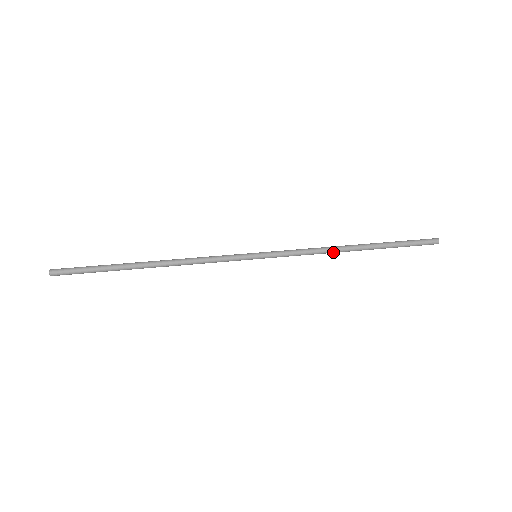
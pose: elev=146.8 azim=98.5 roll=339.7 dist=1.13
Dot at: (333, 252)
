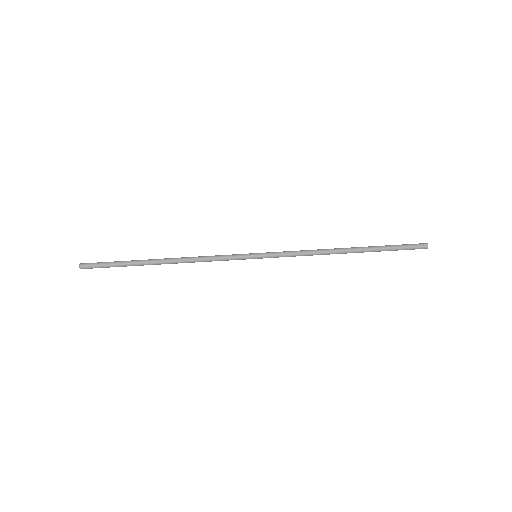
Dot at: (326, 254)
